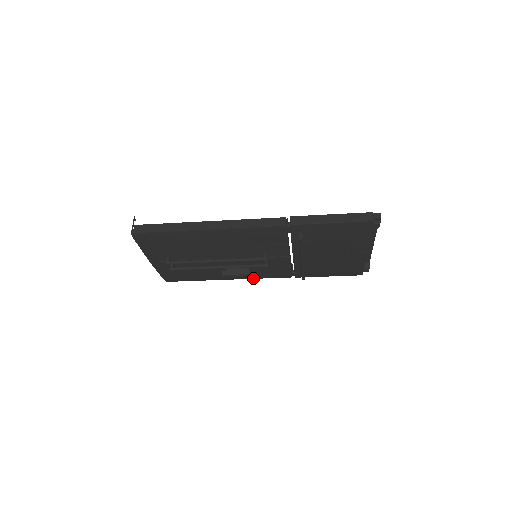
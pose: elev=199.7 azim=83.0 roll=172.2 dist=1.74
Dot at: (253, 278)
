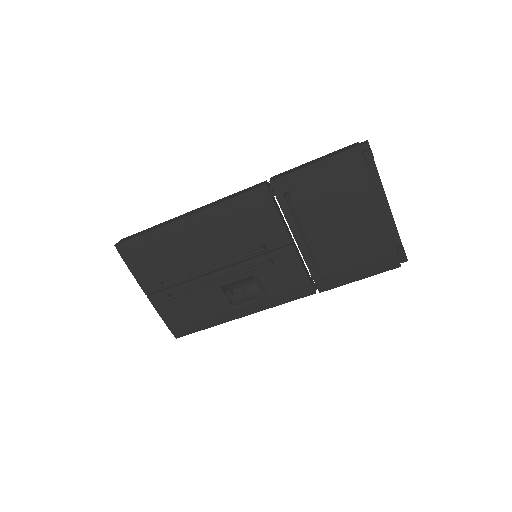
Dot at: (270, 306)
